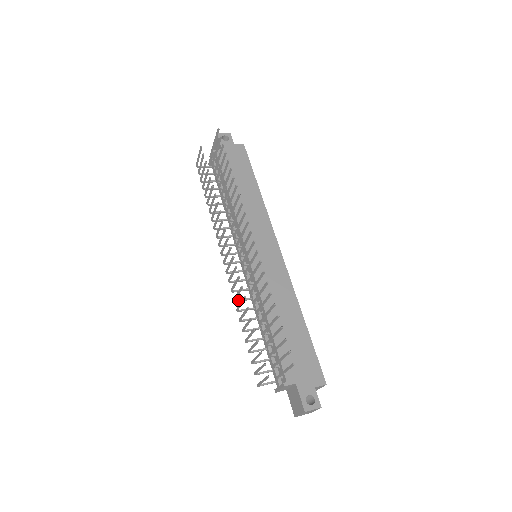
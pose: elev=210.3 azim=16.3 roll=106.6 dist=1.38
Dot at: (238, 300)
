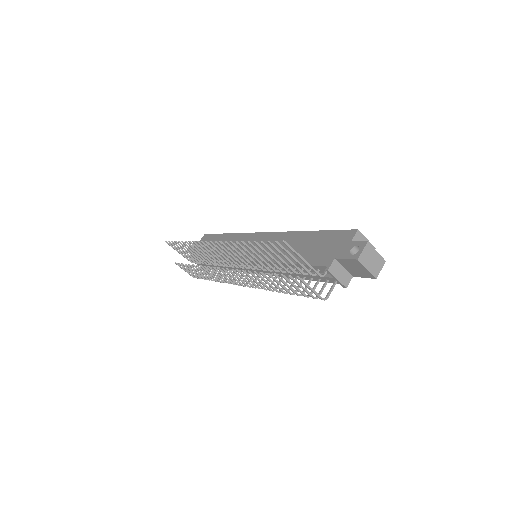
Dot at: (269, 287)
